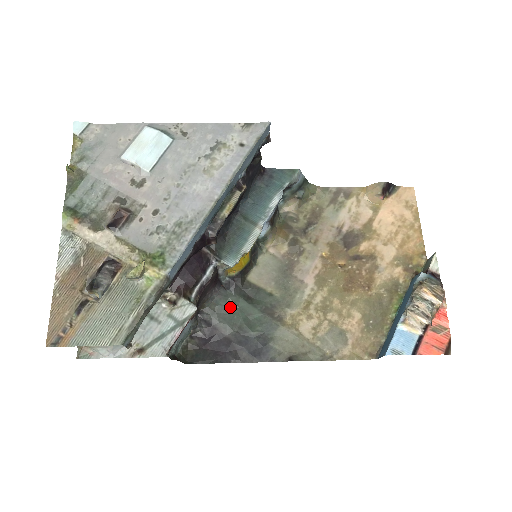
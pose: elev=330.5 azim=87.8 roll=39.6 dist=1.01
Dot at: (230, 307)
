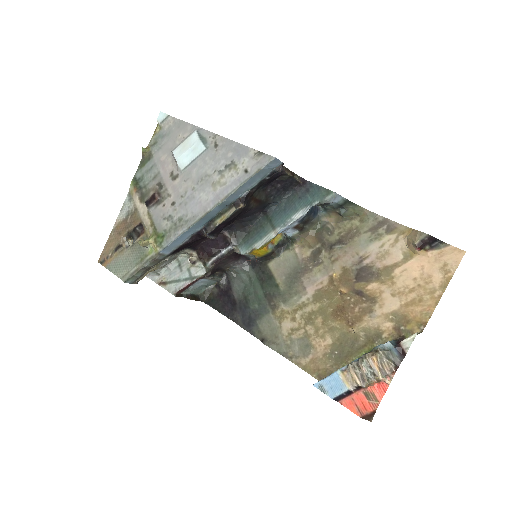
Dot at: (246, 279)
